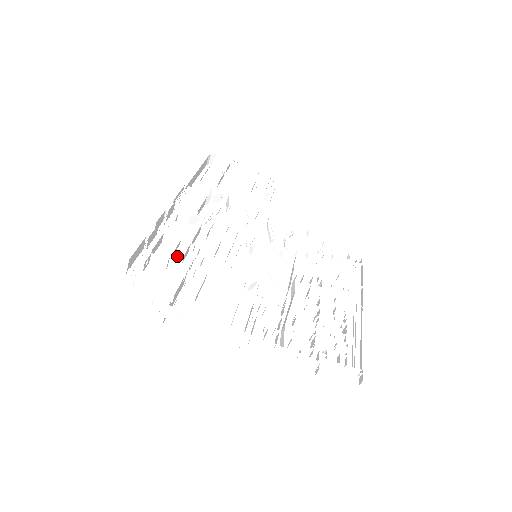
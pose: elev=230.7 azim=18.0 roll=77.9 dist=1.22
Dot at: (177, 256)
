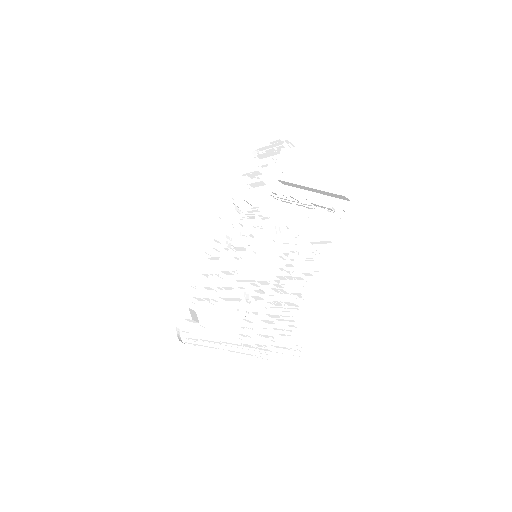
Dot at: (209, 288)
